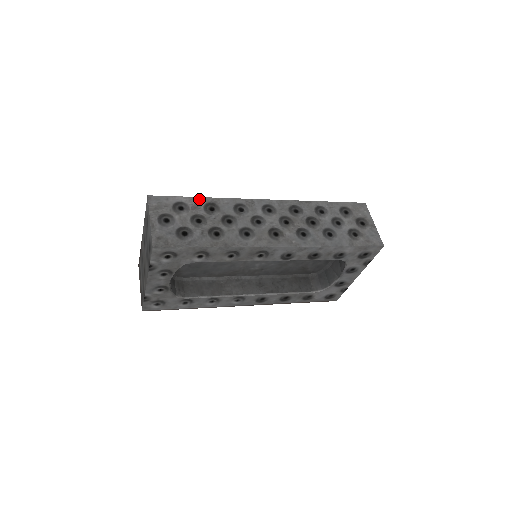
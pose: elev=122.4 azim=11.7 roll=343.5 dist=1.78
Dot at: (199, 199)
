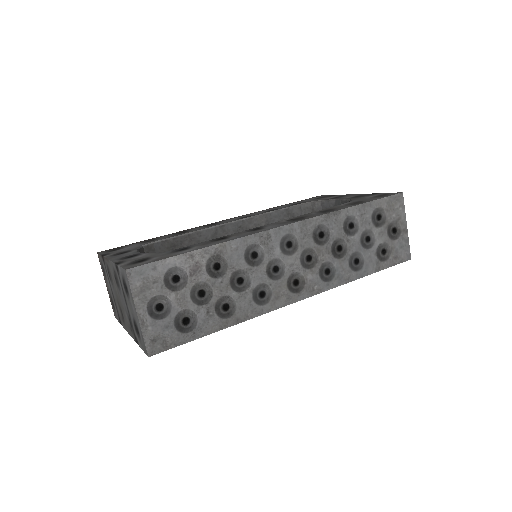
Dot at: (198, 253)
